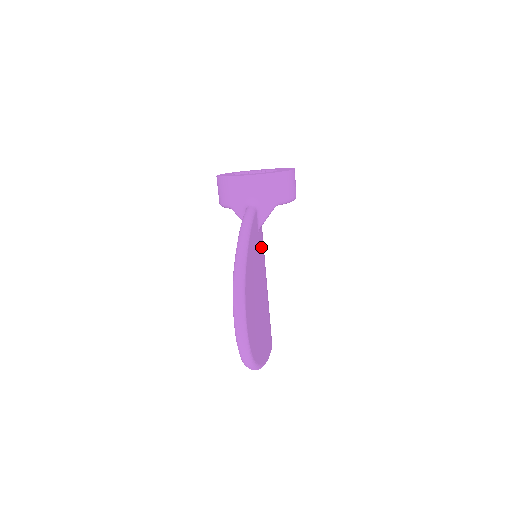
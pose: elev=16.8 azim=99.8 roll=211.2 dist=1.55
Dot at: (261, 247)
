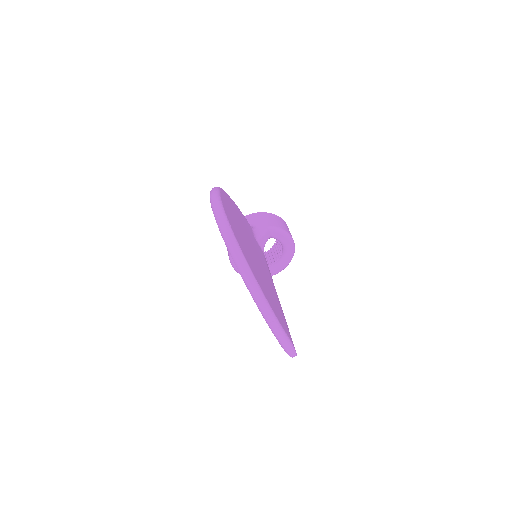
Dot at: (261, 254)
